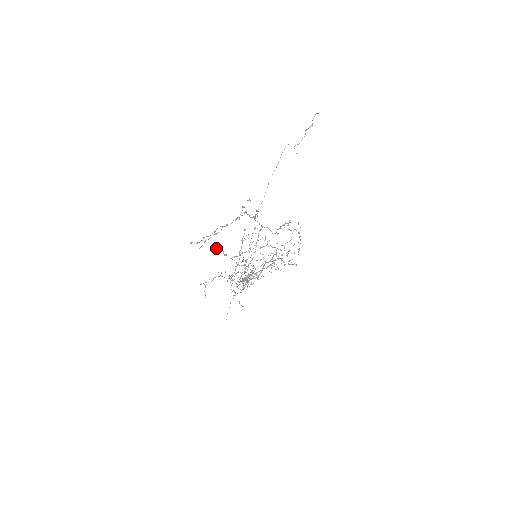
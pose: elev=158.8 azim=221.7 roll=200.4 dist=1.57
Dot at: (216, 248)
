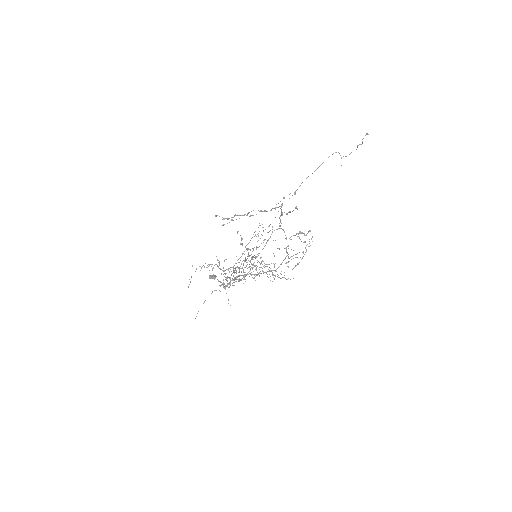
Dot at: (237, 232)
